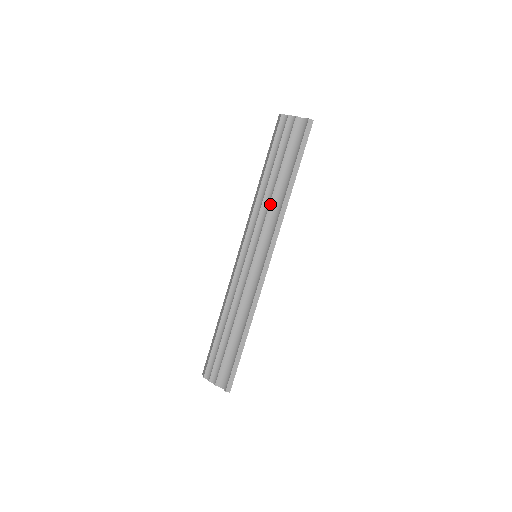
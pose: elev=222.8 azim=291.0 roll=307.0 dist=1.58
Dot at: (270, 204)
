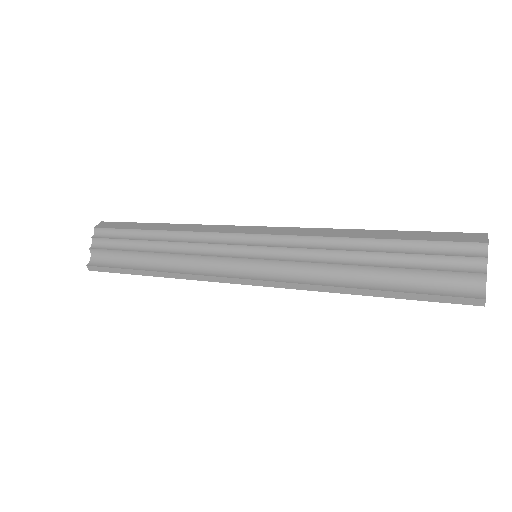
Dot at: (330, 264)
